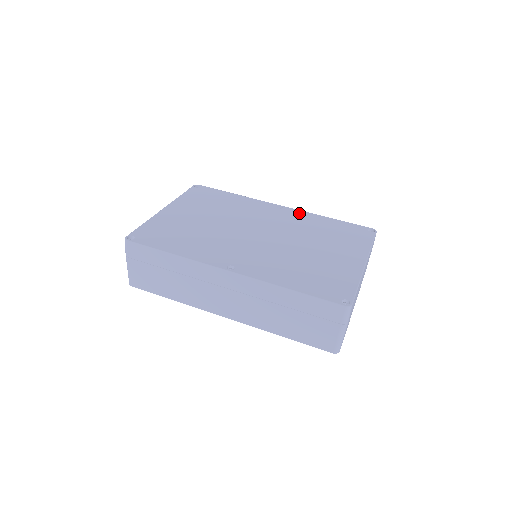
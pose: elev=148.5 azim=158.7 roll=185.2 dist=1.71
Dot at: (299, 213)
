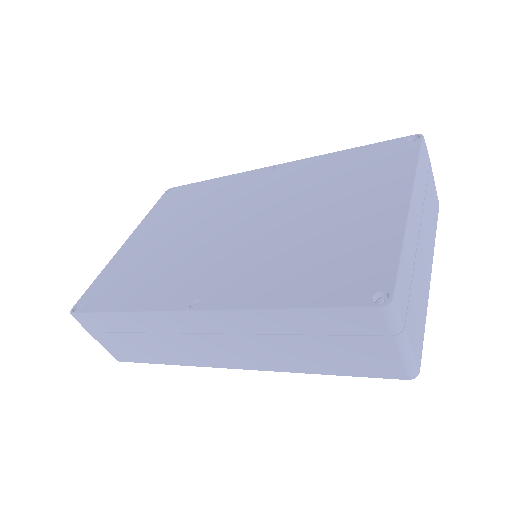
Dot at: (298, 165)
